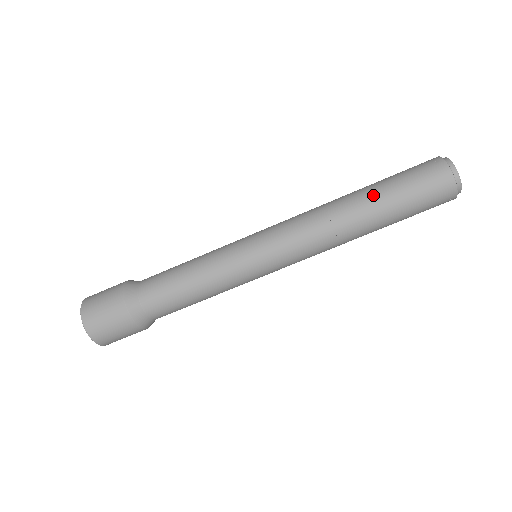
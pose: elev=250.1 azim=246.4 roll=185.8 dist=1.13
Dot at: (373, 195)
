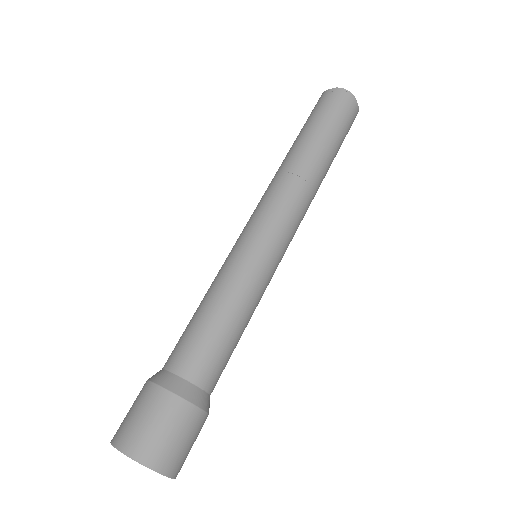
Dot at: (314, 139)
